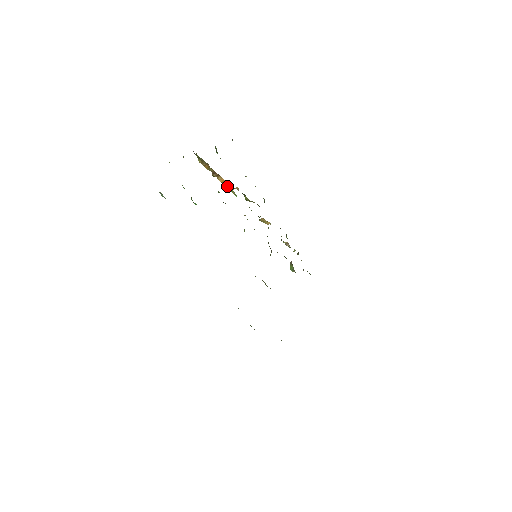
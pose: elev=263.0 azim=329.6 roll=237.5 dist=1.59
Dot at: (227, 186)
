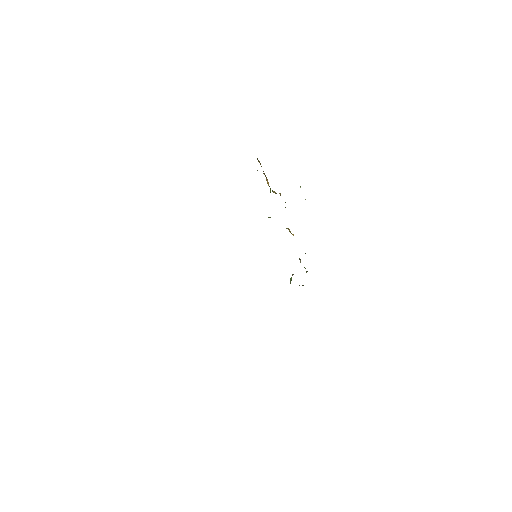
Dot at: occluded
